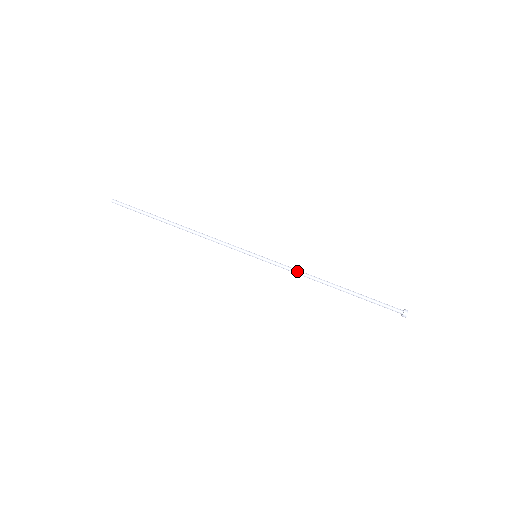
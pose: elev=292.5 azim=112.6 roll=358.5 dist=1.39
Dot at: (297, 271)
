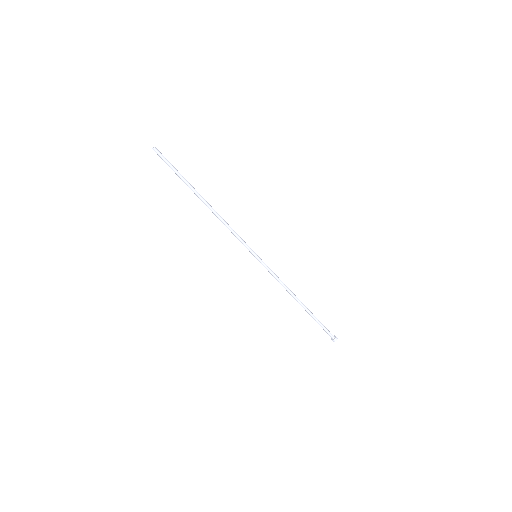
Dot at: (280, 282)
